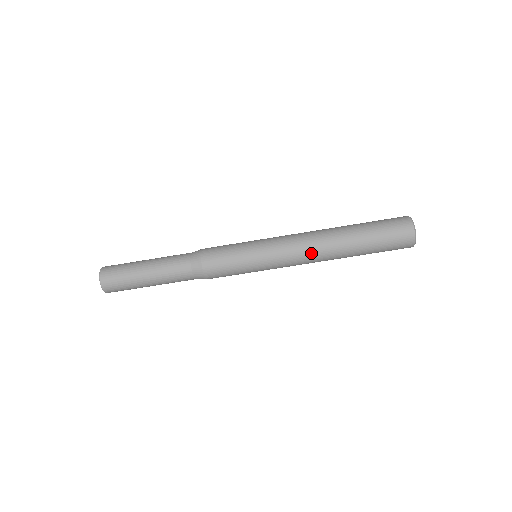
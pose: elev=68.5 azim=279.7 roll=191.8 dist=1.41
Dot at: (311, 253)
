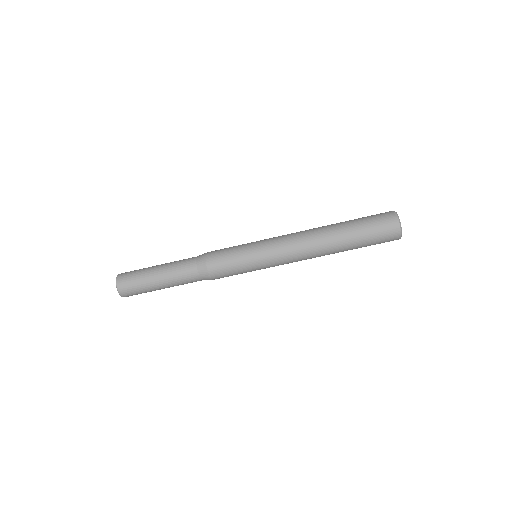
Dot at: (305, 248)
